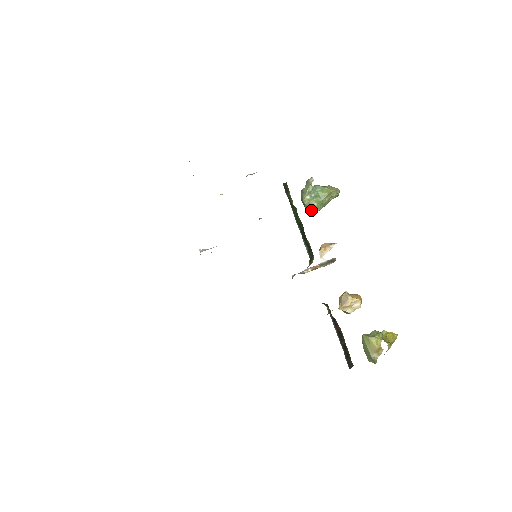
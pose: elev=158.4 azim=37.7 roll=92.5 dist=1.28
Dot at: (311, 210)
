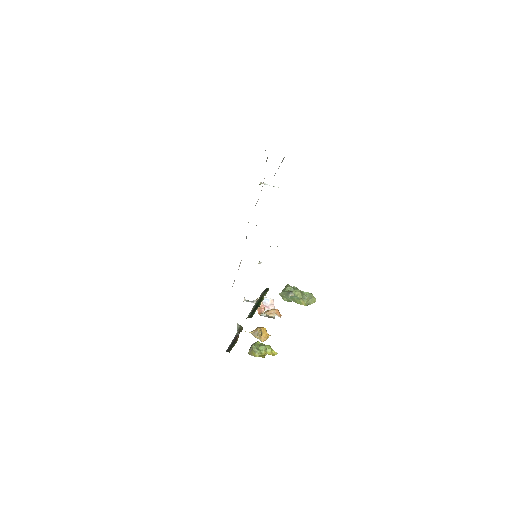
Dot at: (282, 297)
